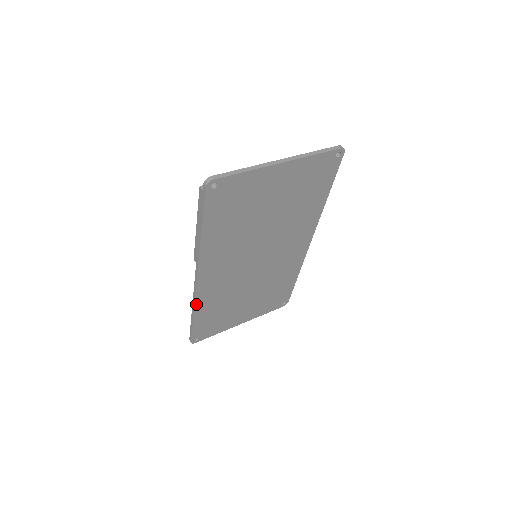
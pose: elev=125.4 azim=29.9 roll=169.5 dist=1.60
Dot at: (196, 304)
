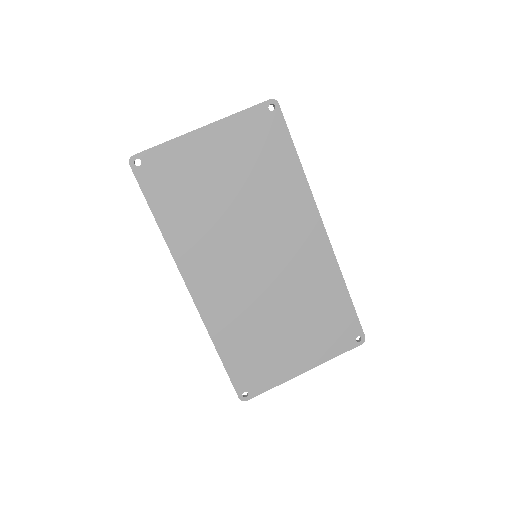
Dot at: (209, 328)
